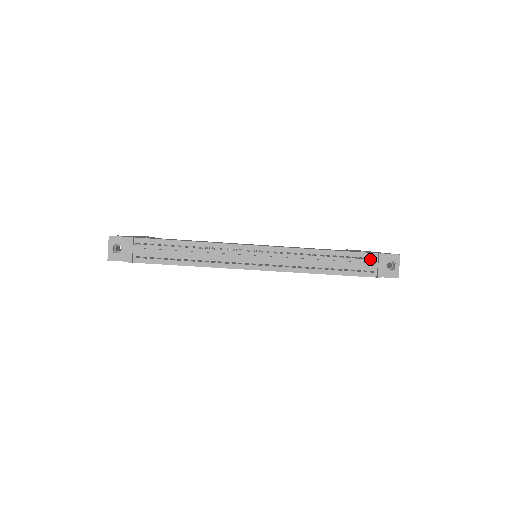
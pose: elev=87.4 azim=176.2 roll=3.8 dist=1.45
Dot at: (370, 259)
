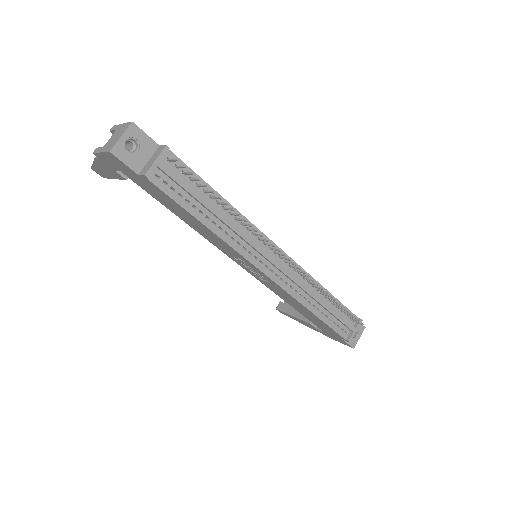
Dot at: (359, 321)
